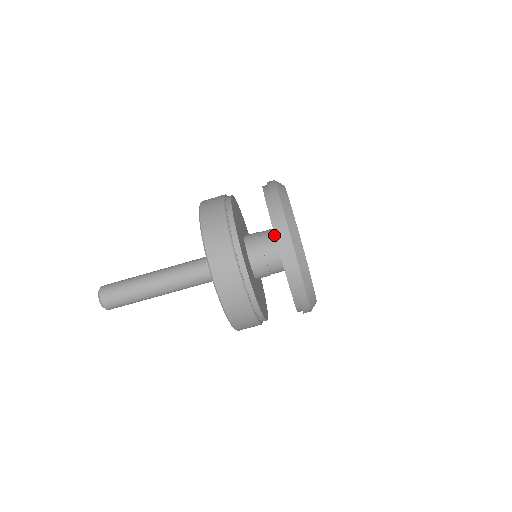
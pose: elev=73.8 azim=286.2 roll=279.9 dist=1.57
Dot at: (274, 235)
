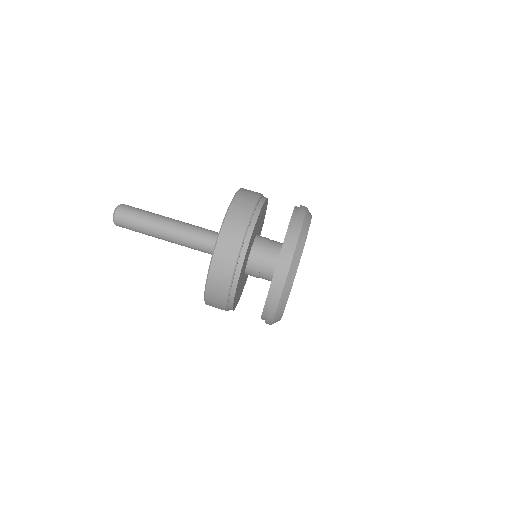
Dot at: occluded
